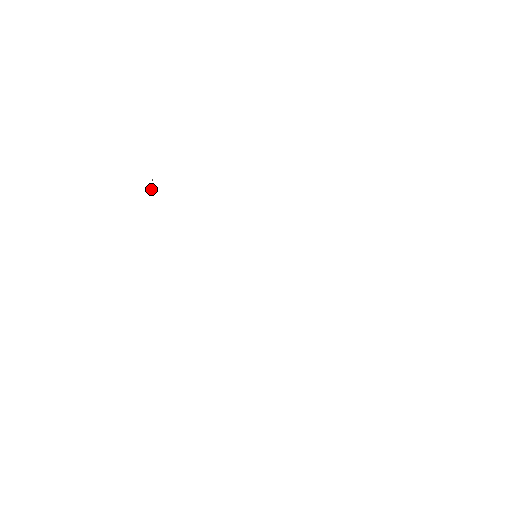
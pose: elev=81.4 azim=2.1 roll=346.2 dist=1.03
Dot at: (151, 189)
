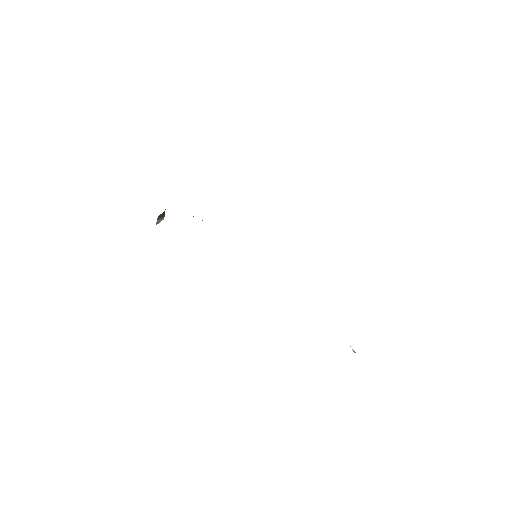
Dot at: (164, 211)
